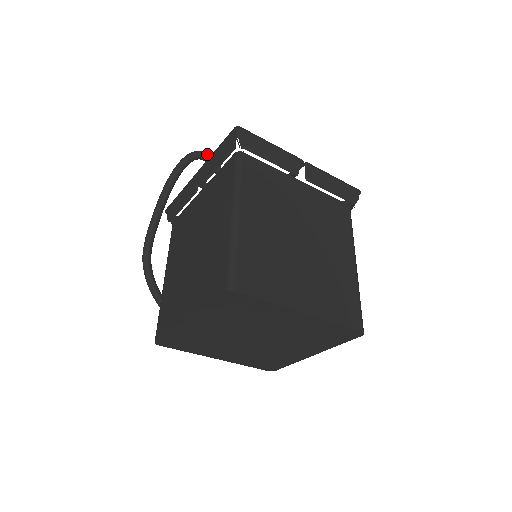
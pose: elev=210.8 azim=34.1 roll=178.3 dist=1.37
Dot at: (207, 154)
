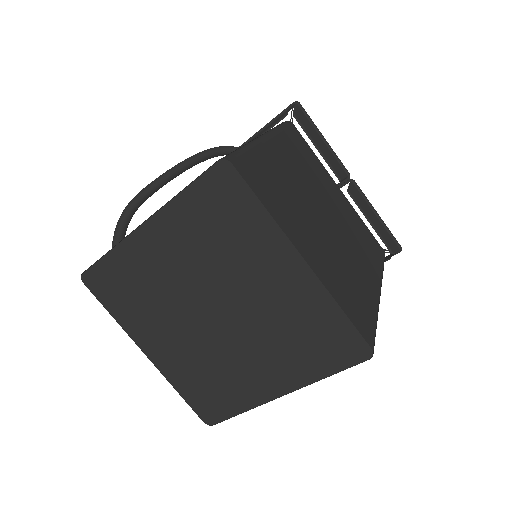
Dot at: occluded
